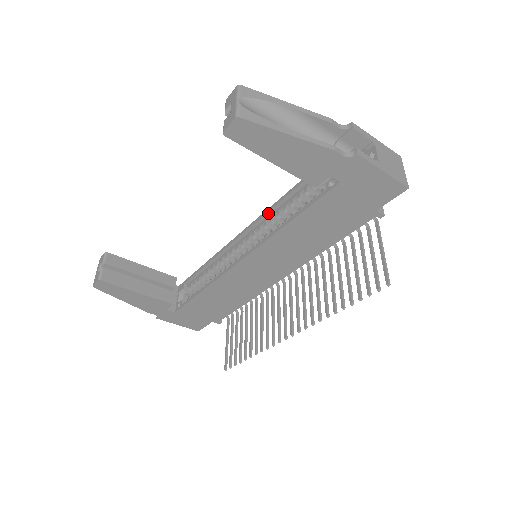
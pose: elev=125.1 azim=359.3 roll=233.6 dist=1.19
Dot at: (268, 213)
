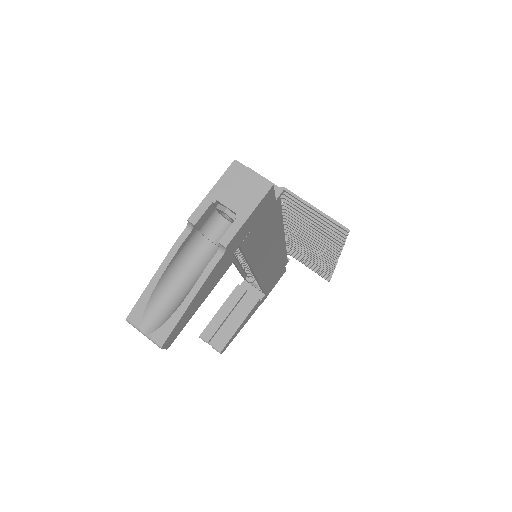
Dot at: occluded
